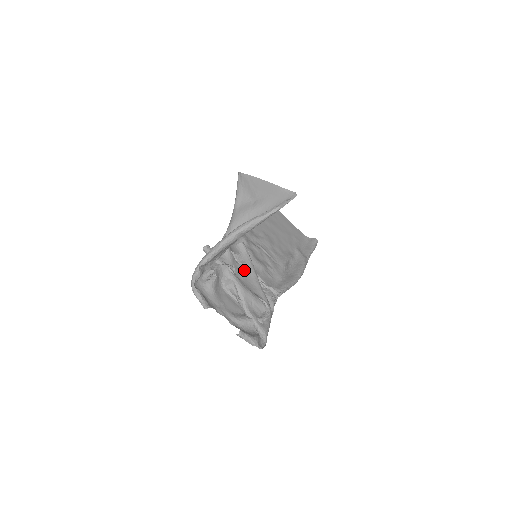
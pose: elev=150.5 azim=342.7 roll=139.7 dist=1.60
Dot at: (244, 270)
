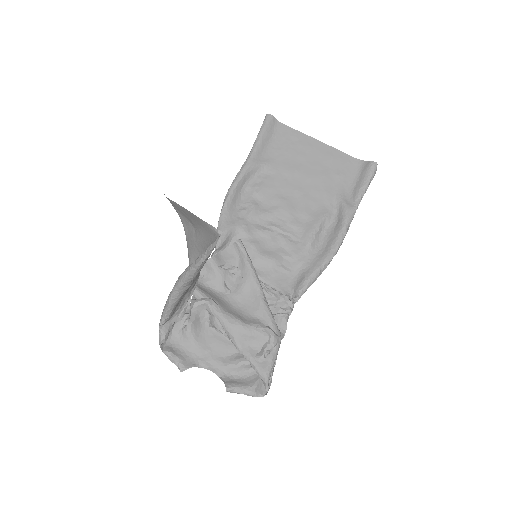
Dot at: (241, 283)
